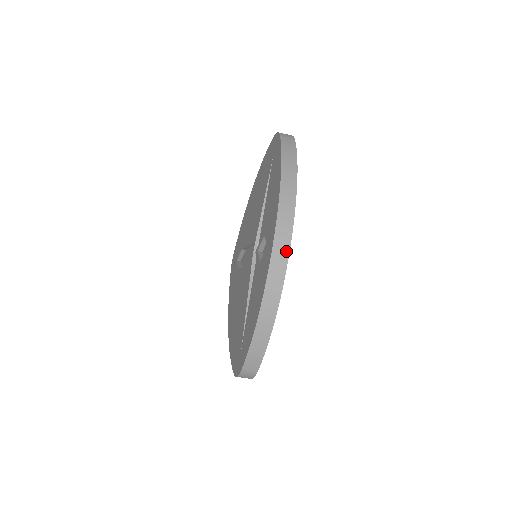
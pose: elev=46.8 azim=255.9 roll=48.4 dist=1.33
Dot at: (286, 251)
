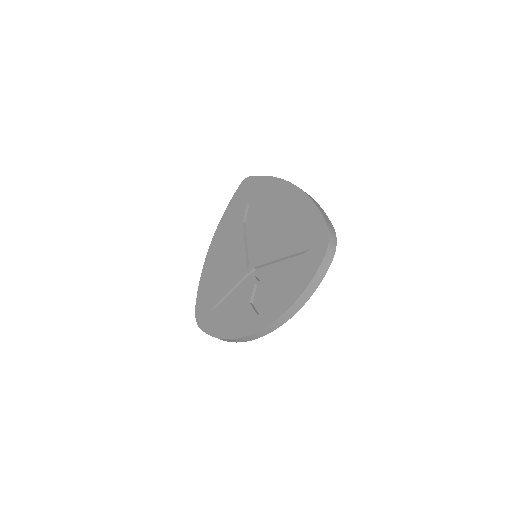
Dot at: (264, 334)
